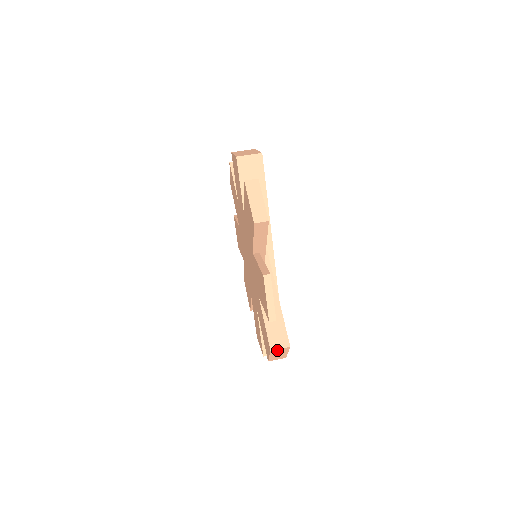
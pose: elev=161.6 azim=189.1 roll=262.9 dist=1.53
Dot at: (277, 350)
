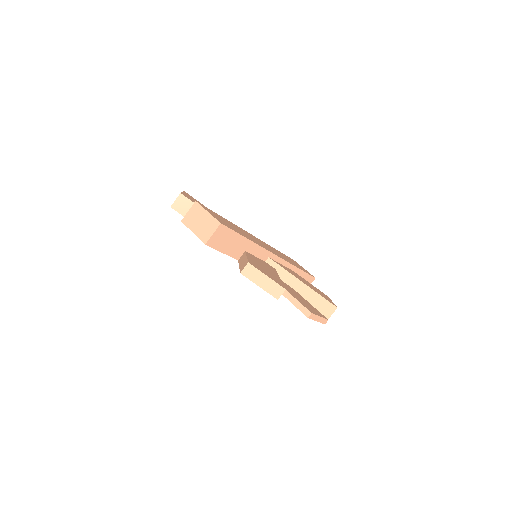
Dot at: (330, 314)
